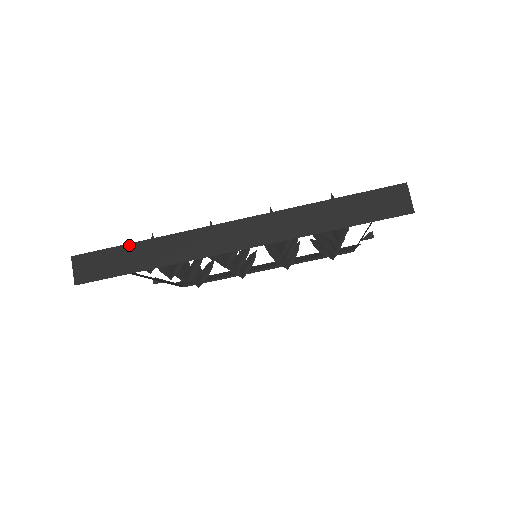
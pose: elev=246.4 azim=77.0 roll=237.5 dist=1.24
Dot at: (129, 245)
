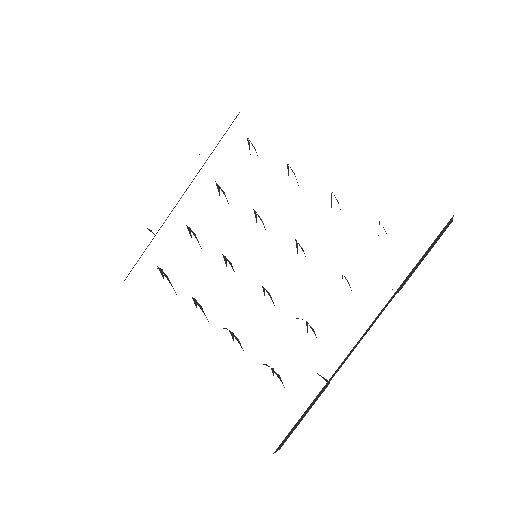
Dot at: occluded
